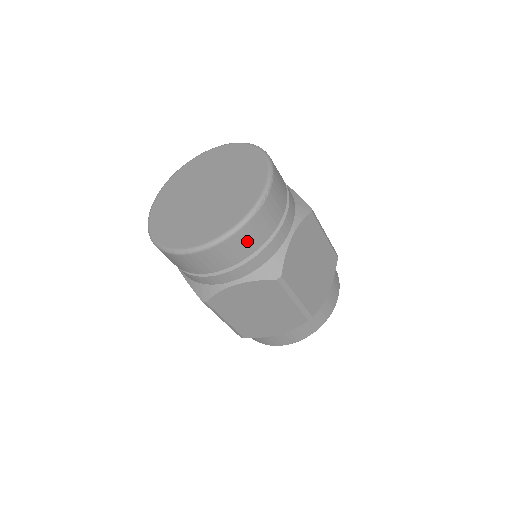
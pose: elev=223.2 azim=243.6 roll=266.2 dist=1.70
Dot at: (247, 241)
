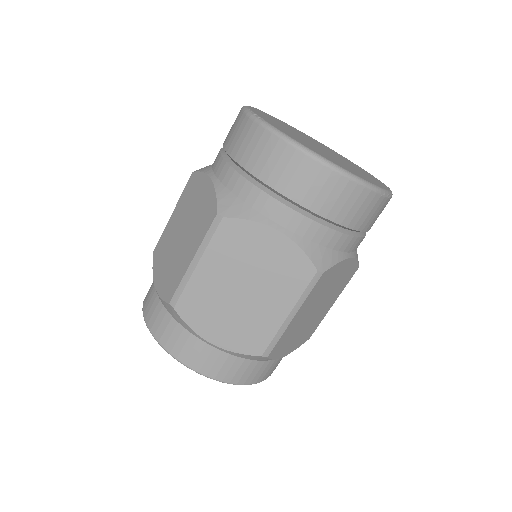
Dot at: (348, 204)
